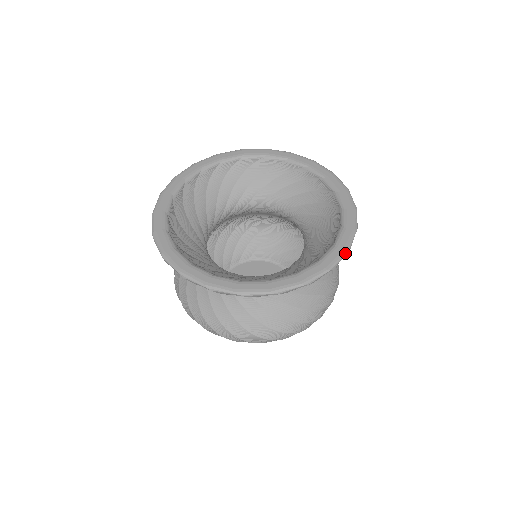
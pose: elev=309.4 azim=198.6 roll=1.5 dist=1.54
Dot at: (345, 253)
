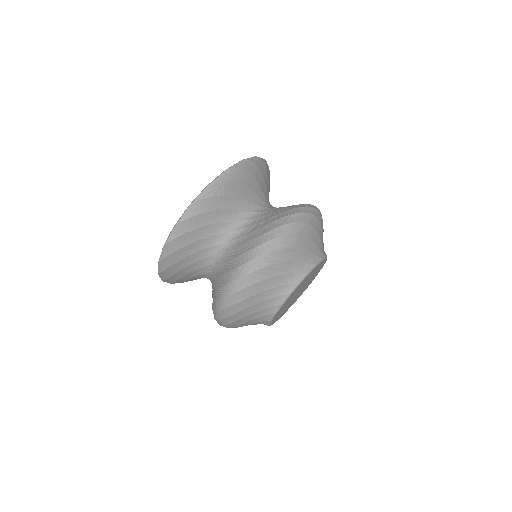
Dot at: (239, 162)
